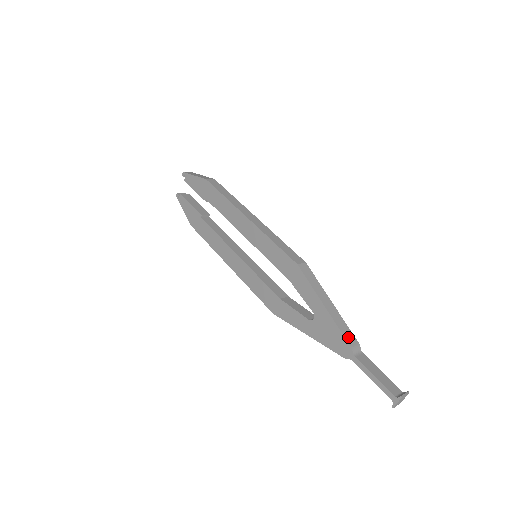
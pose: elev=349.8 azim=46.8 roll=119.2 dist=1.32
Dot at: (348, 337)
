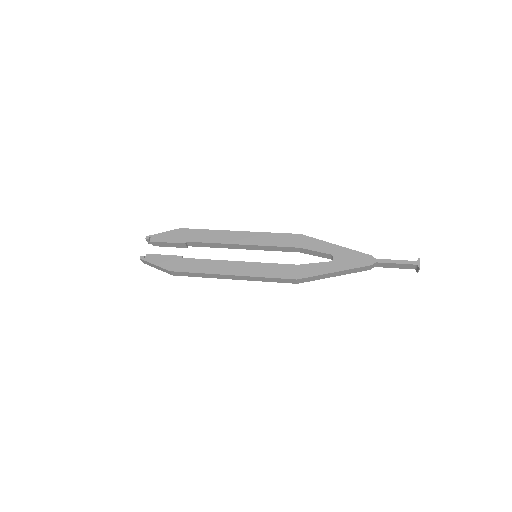
Dot at: (363, 254)
